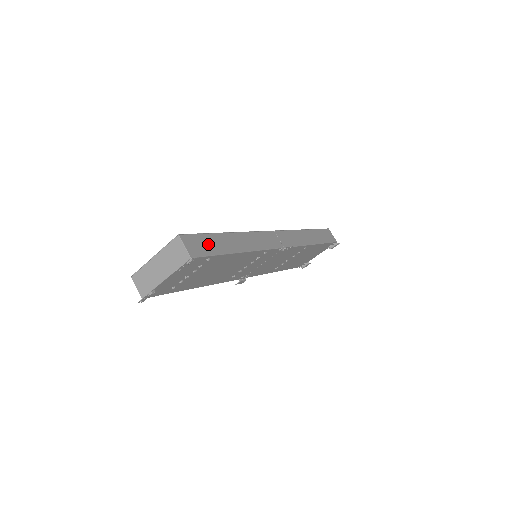
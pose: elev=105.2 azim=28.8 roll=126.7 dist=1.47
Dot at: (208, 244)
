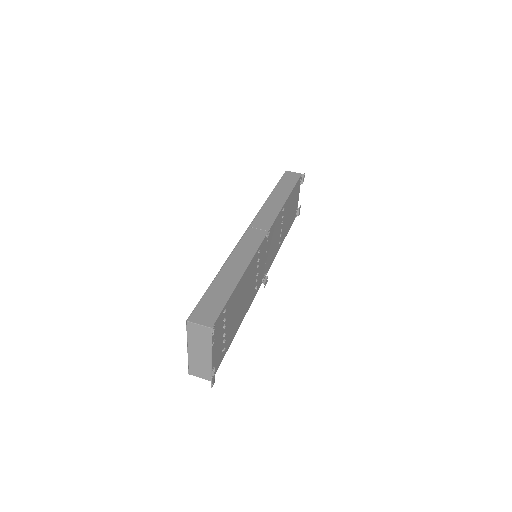
Dot at: (213, 301)
